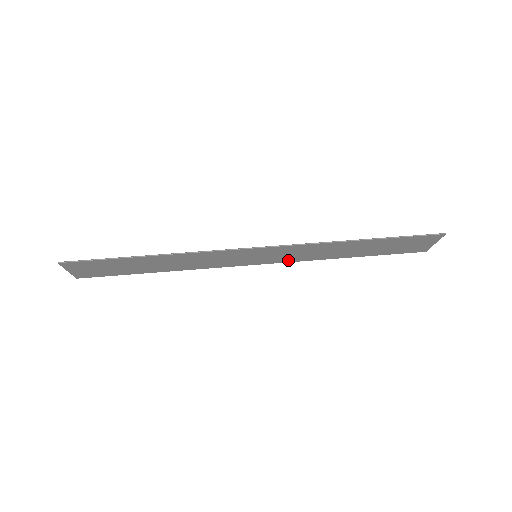
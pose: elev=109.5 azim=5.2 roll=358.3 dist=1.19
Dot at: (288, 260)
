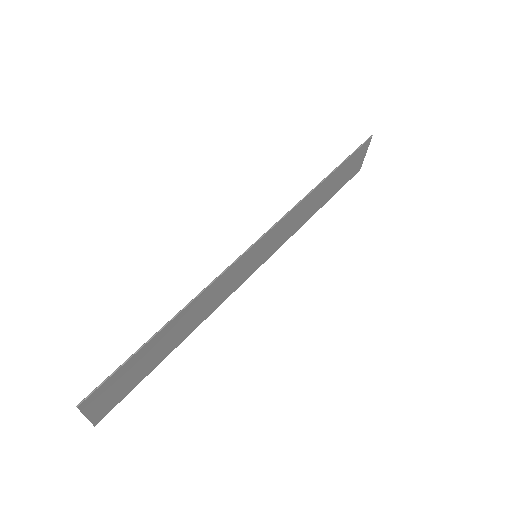
Dot at: (278, 246)
